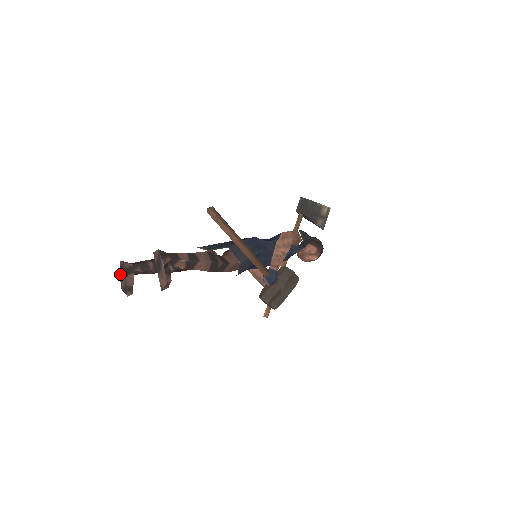
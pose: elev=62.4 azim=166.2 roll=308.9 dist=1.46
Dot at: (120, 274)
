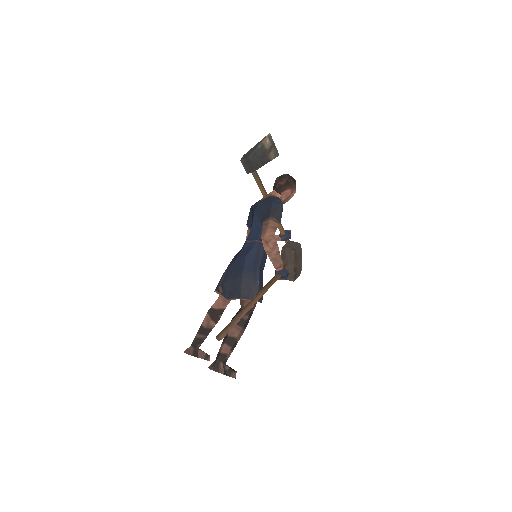
Dot at: occluded
